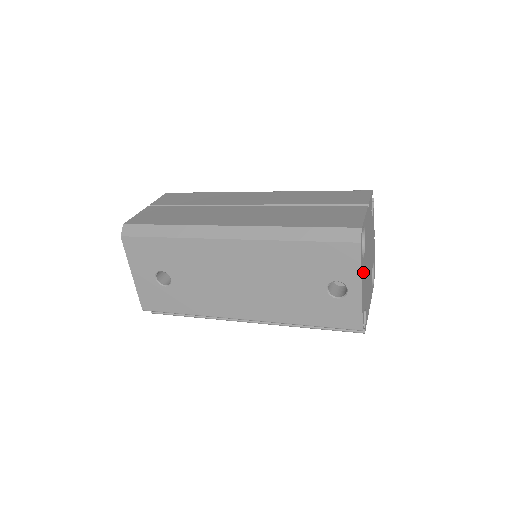
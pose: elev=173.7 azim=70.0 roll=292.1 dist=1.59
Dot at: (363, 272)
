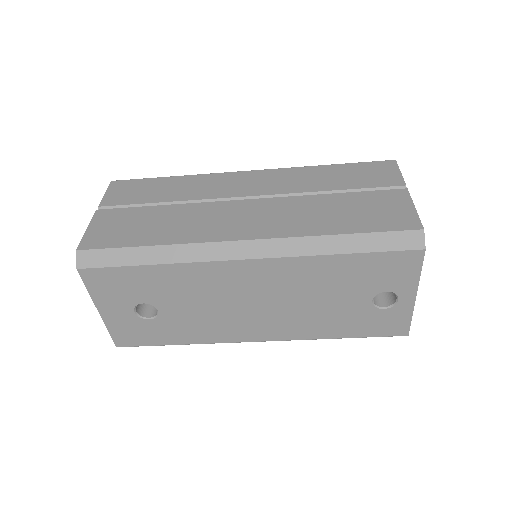
Dot at: occluded
